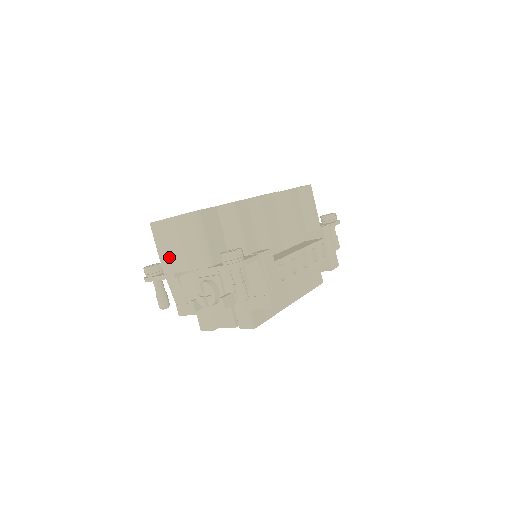
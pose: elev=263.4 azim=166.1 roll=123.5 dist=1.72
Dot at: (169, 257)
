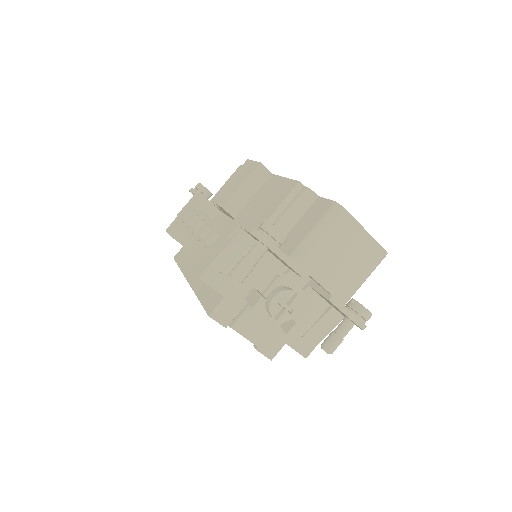
Dot at: (323, 257)
